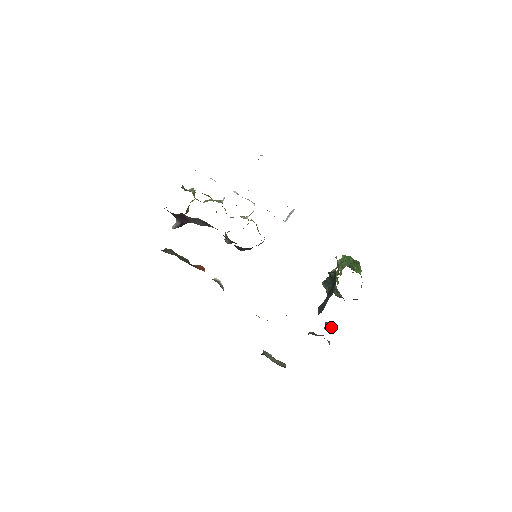
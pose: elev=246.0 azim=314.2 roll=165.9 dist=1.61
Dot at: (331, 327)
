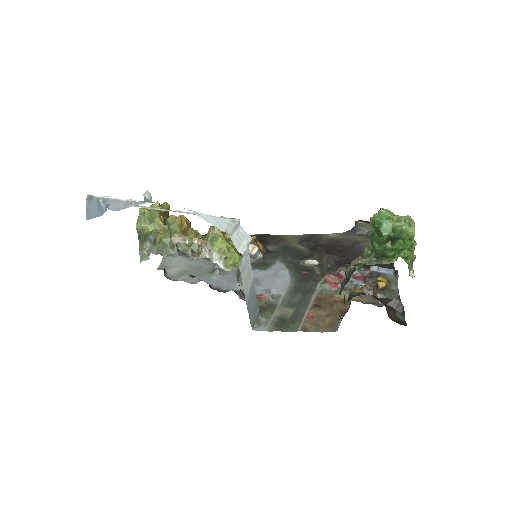
Dot at: (376, 300)
